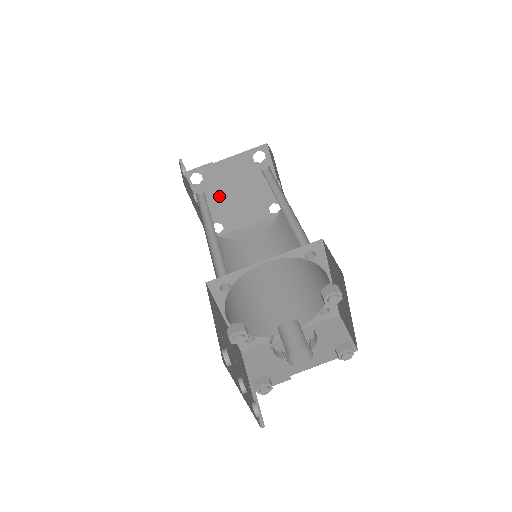
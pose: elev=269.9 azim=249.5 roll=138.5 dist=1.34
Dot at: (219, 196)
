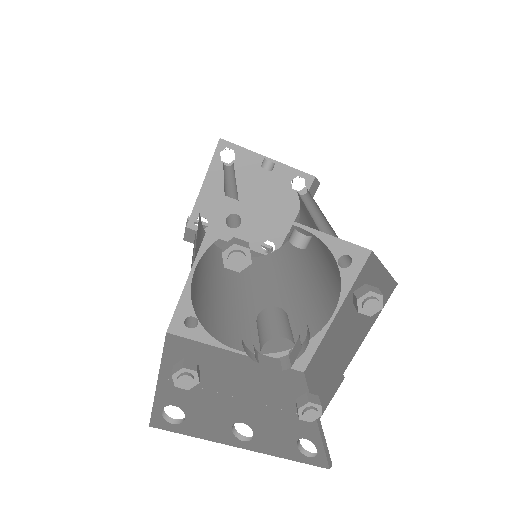
Dot at: occluded
